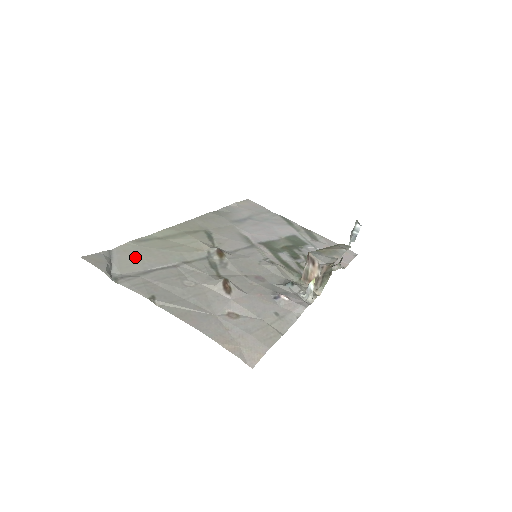
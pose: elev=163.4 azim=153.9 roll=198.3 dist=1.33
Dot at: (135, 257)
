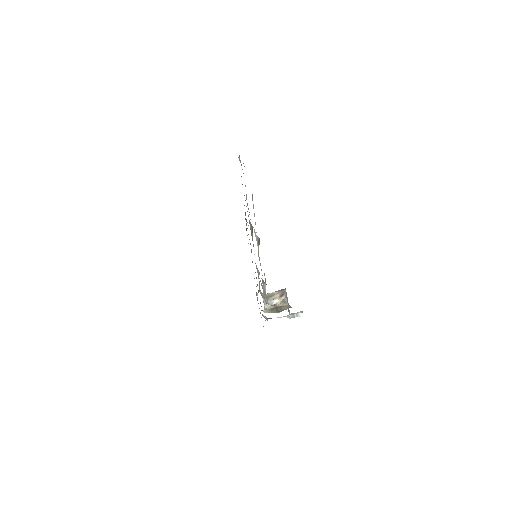
Dot at: occluded
